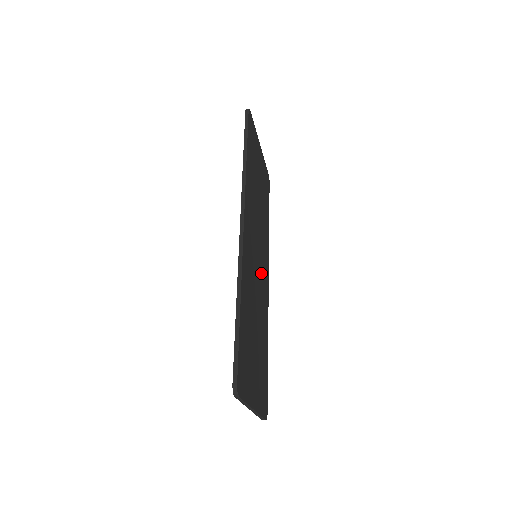
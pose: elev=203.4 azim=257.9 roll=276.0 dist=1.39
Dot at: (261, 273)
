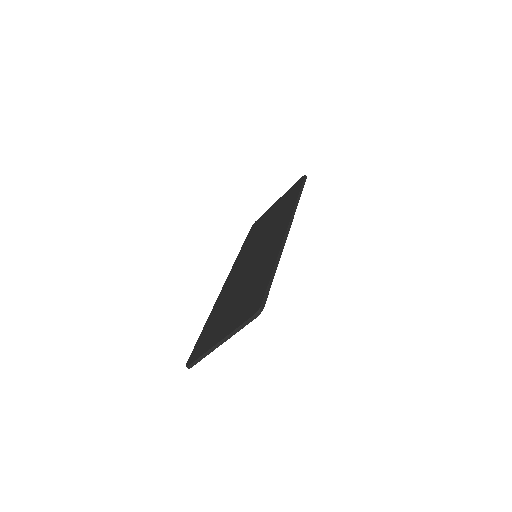
Dot at: occluded
